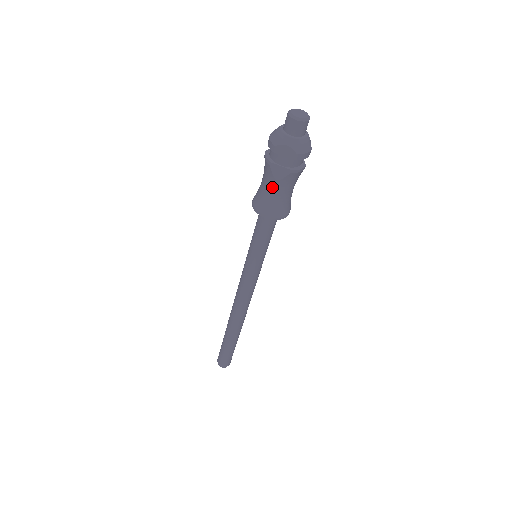
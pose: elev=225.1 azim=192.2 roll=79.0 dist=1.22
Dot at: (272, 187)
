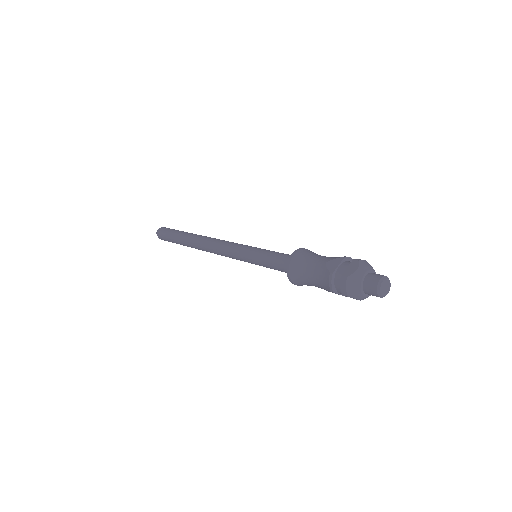
Dot at: (319, 287)
